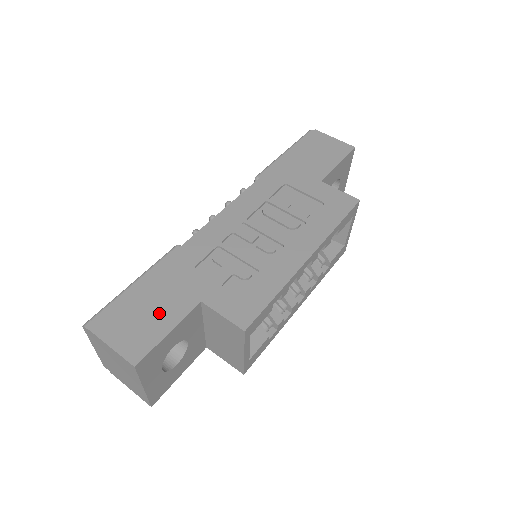
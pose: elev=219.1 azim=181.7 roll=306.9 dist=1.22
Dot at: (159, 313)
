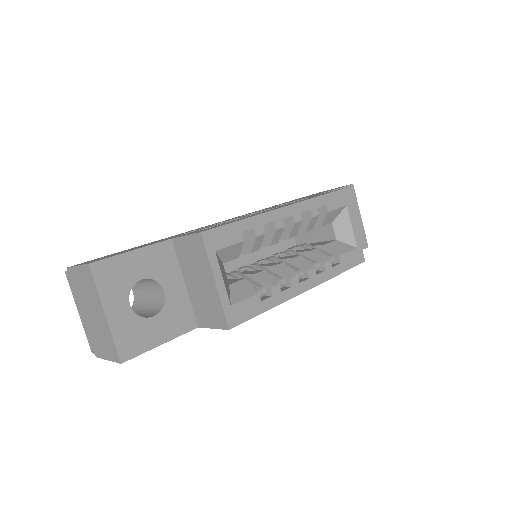
Dot at: (131, 249)
